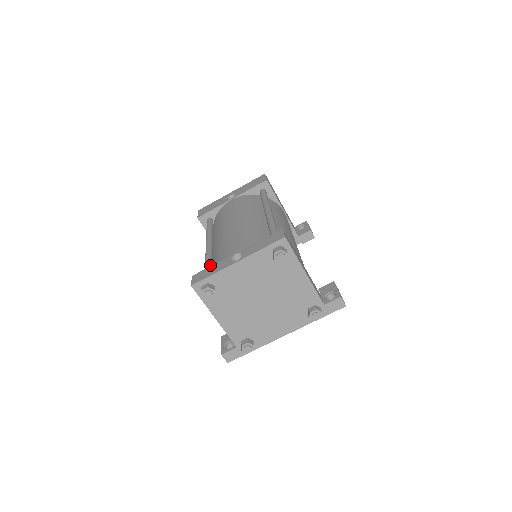
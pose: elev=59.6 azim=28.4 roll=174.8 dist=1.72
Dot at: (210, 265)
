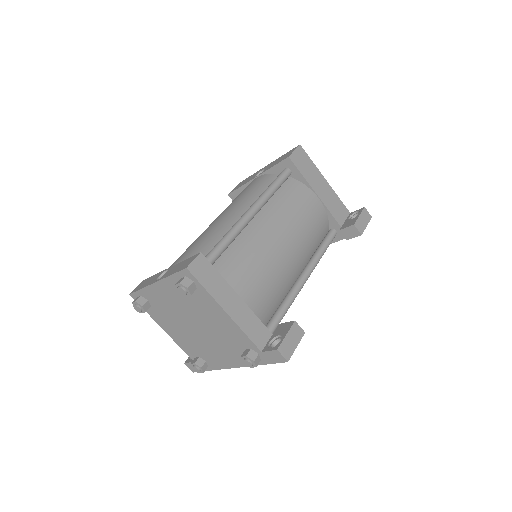
Dot at: occluded
